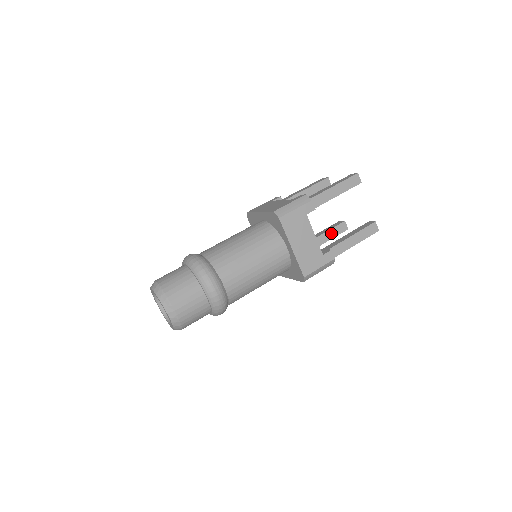
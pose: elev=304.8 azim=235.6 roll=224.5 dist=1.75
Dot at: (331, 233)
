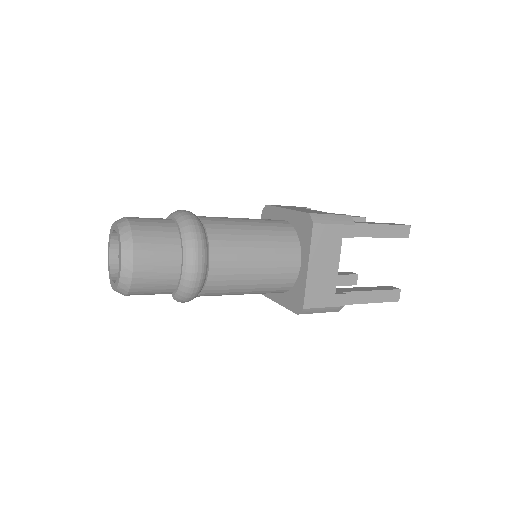
Dot at: (375, 288)
